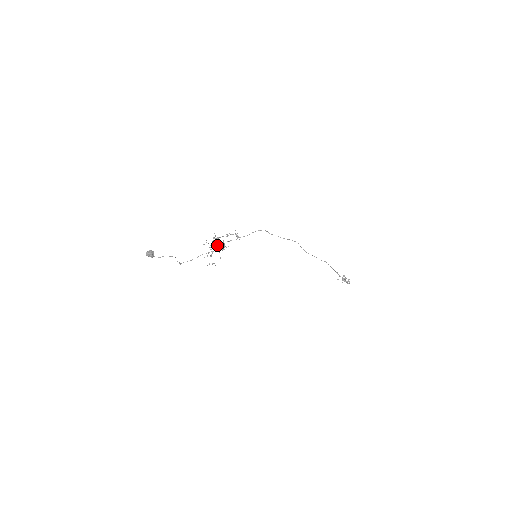
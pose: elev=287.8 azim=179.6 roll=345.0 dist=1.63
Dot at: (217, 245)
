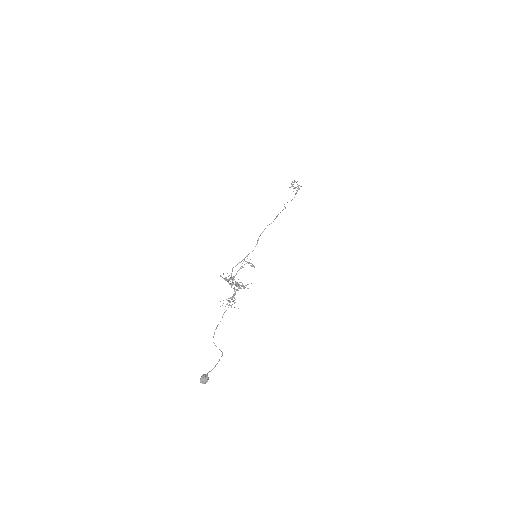
Dot at: occluded
